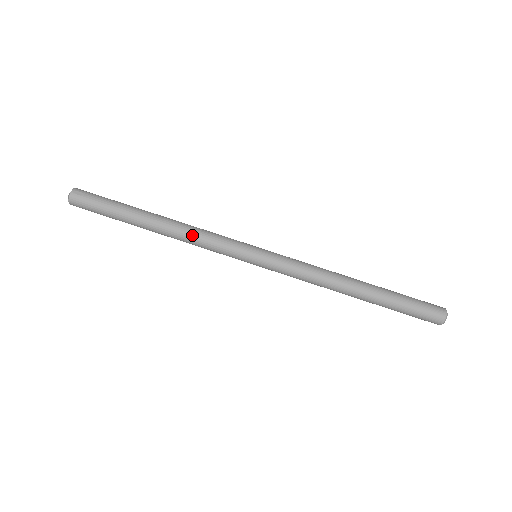
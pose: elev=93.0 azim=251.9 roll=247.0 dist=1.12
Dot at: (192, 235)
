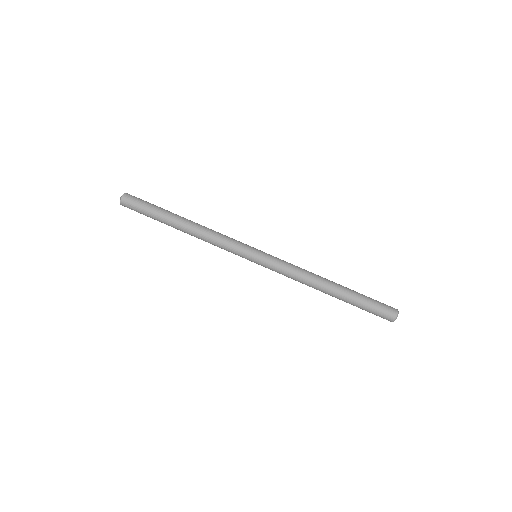
Dot at: (212, 231)
